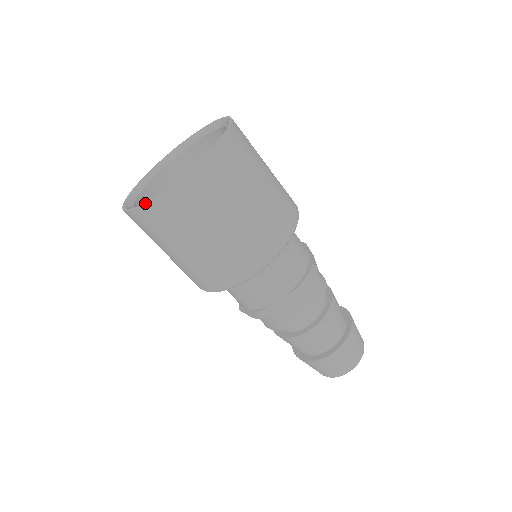
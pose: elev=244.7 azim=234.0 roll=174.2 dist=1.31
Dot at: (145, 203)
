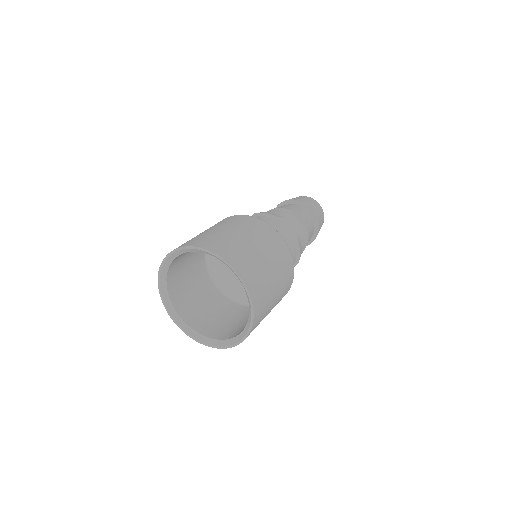
Dot at: occluded
